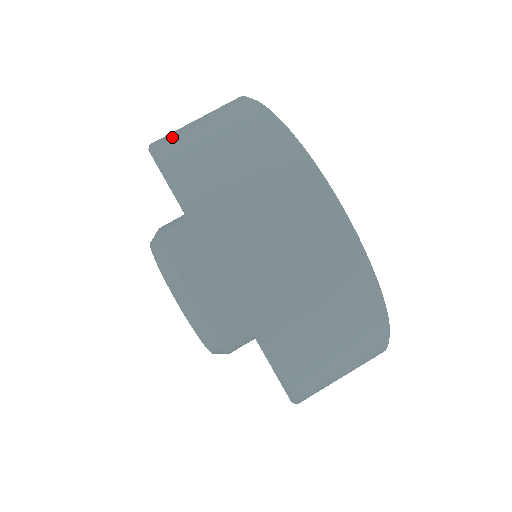
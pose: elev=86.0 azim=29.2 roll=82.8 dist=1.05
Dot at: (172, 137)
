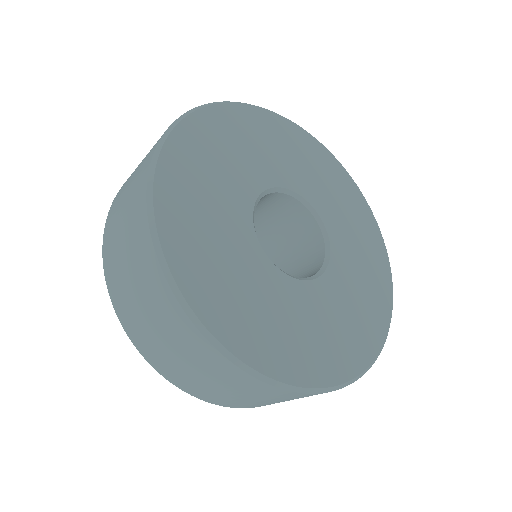
Dot at: (112, 218)
